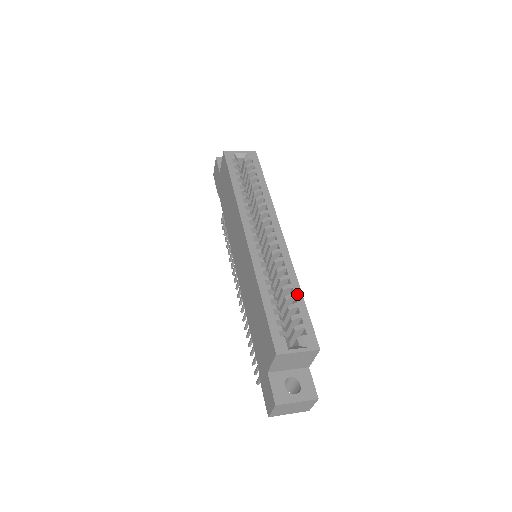
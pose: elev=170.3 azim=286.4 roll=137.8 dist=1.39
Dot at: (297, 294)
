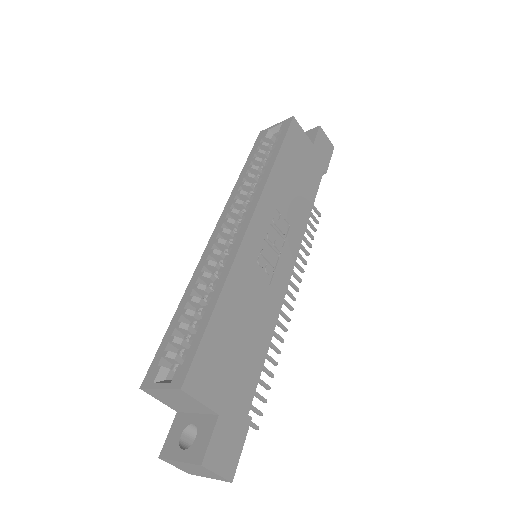
Dot at: (210, 306)
